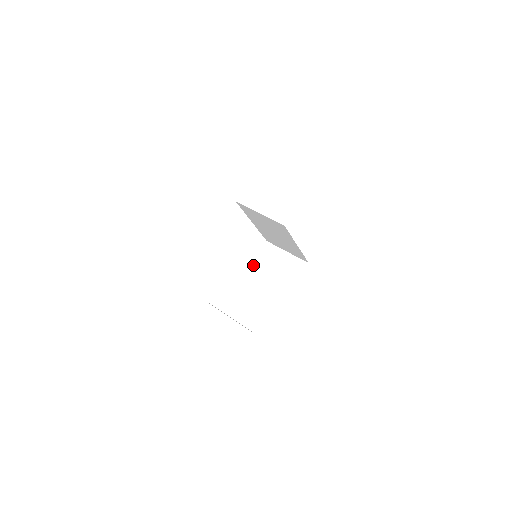
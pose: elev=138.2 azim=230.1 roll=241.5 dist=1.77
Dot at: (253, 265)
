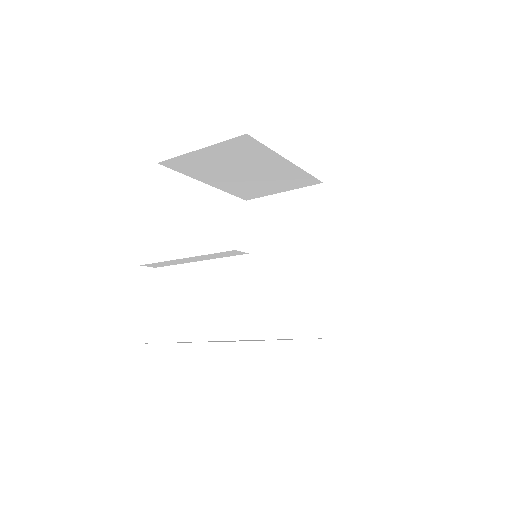
Dot at: occluded
